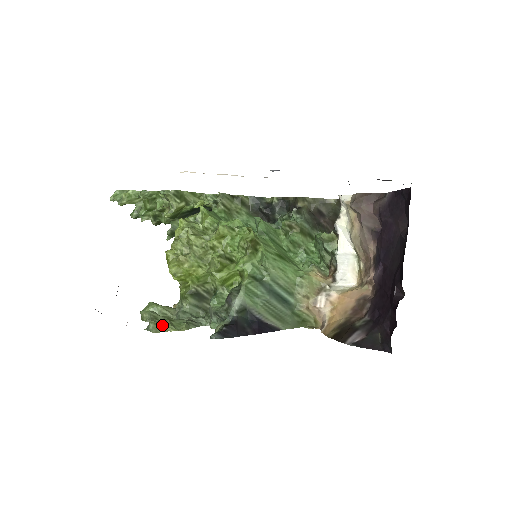
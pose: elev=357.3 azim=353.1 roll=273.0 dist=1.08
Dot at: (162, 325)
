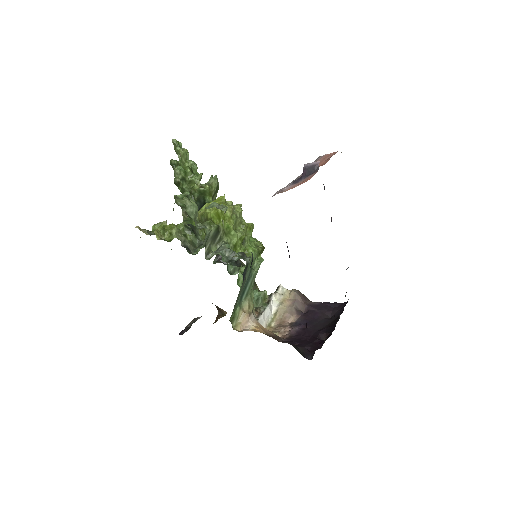
Dot at: occluded
